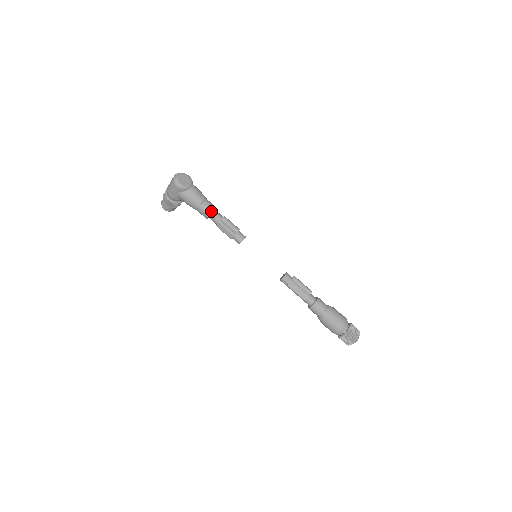
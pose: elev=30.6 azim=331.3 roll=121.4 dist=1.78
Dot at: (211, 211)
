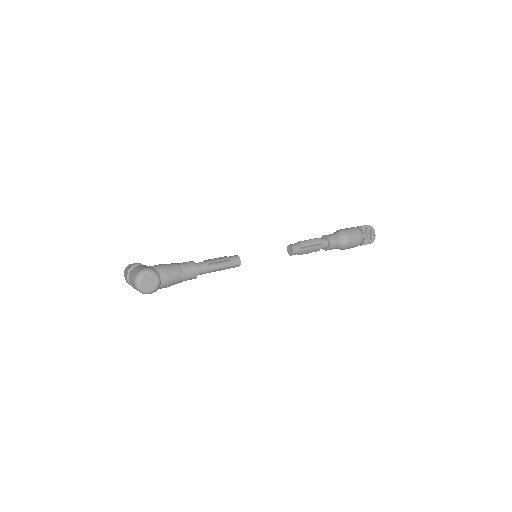
Dot at: (196, 276)
